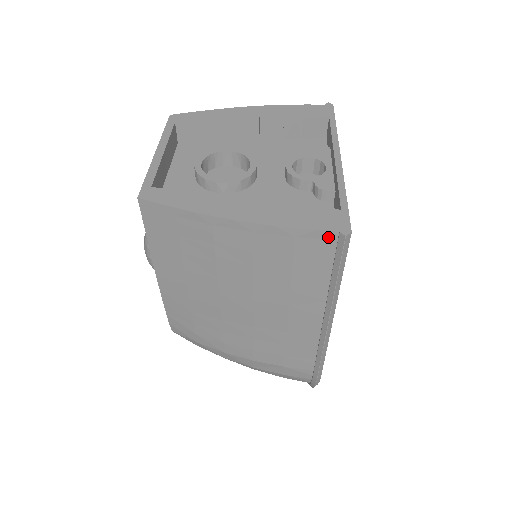
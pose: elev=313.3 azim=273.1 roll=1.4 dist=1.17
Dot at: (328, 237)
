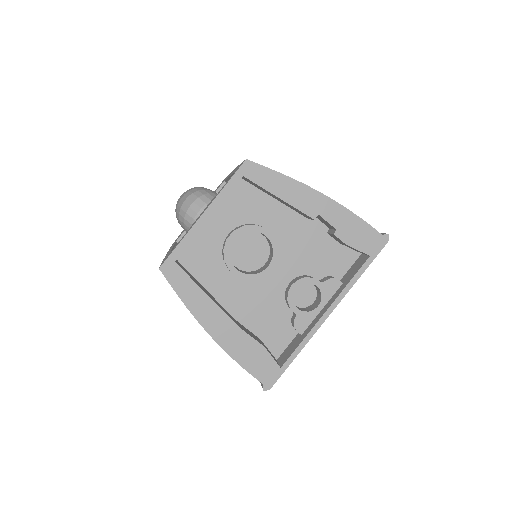
Dot at: (257, 378)
